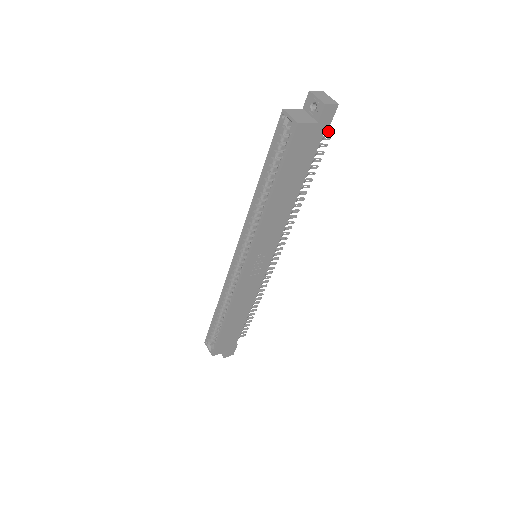
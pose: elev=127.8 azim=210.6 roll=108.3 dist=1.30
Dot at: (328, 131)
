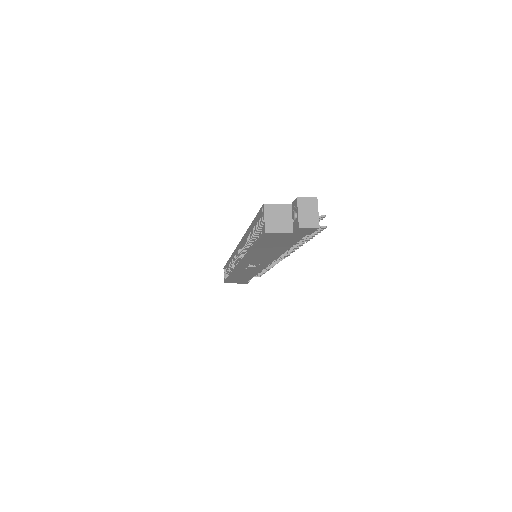
Dot at: occluded
